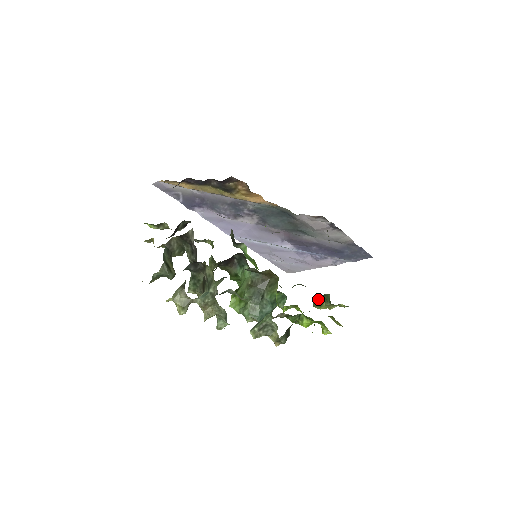
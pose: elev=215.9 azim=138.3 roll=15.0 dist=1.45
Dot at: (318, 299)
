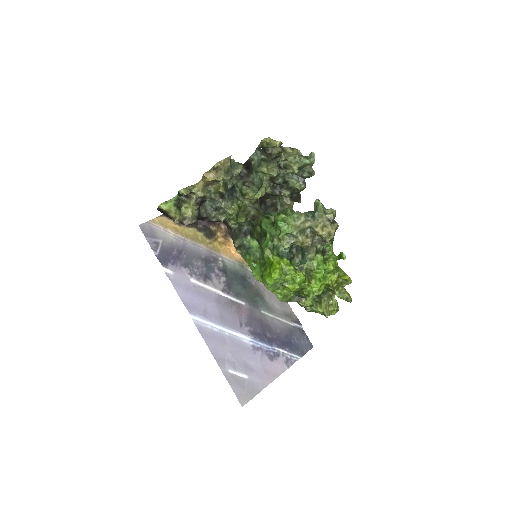
Dot at: occluded
